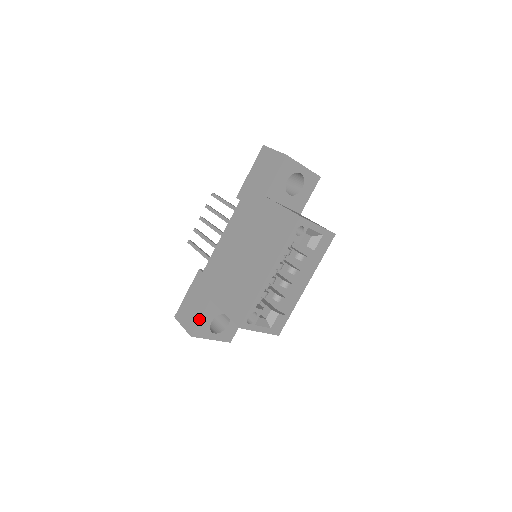
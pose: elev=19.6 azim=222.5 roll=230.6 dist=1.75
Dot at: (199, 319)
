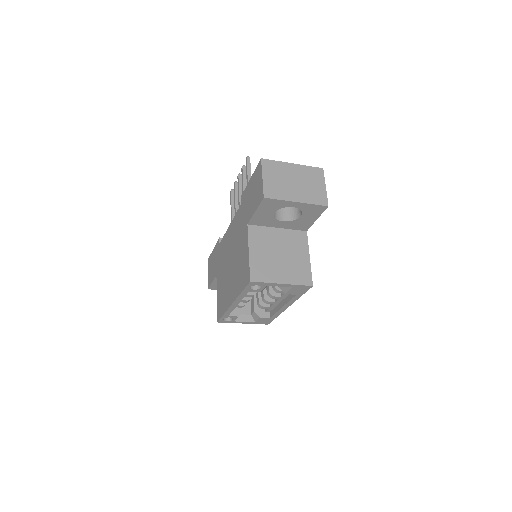
Dot at: (211, 282)
